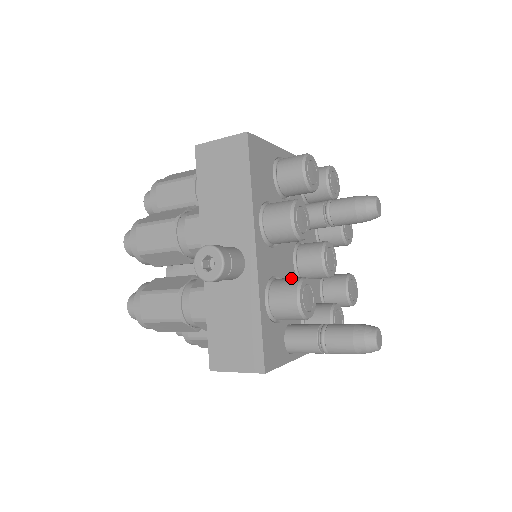
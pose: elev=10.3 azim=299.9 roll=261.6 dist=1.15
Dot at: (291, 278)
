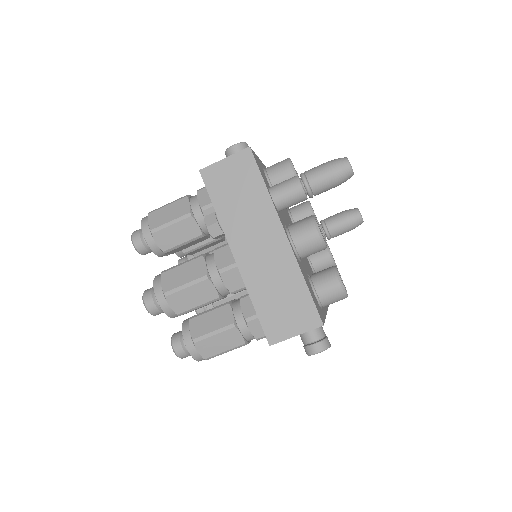
Dot at: occluded
